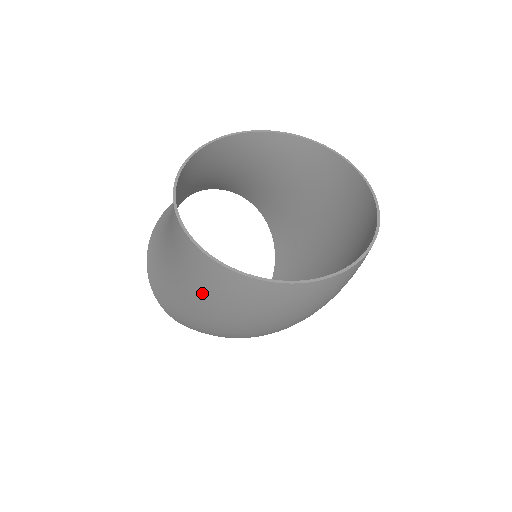
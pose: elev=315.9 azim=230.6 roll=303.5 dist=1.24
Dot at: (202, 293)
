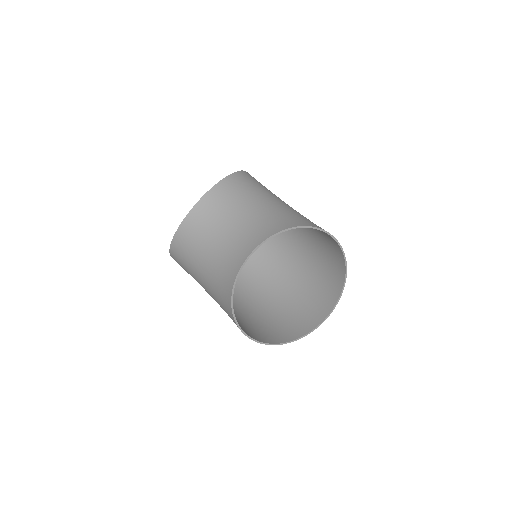
Dot at: occluded
